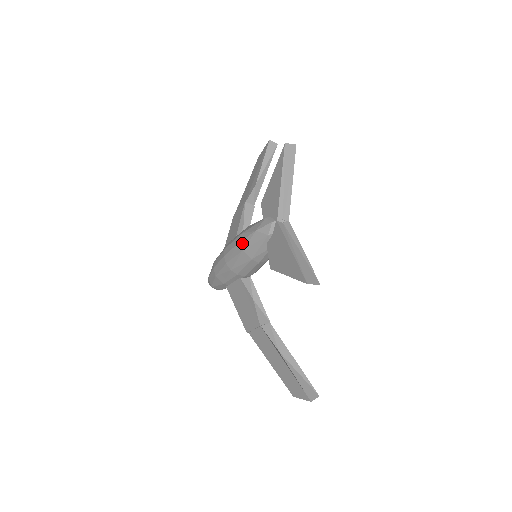
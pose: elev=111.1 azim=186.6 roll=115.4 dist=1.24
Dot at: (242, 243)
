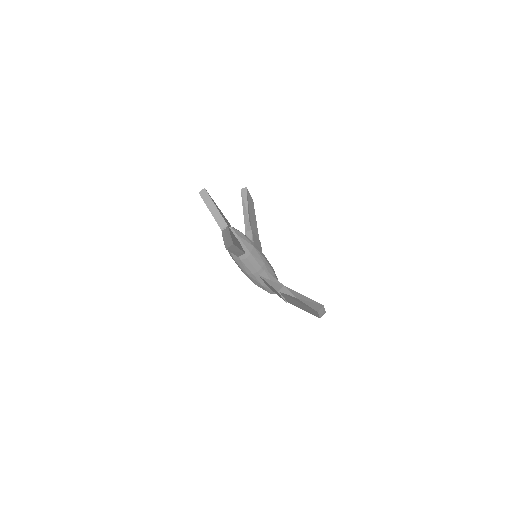
Dot at: (231, 256)
